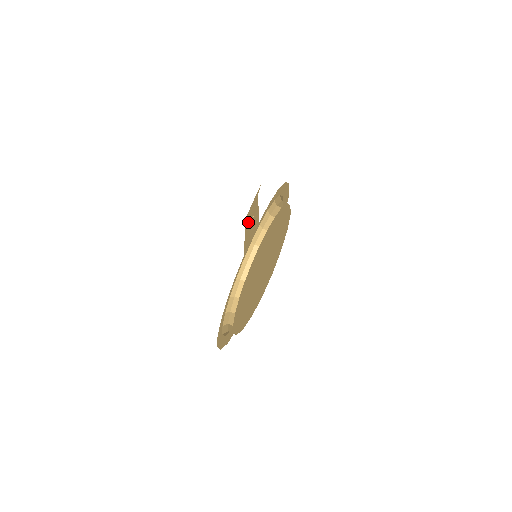
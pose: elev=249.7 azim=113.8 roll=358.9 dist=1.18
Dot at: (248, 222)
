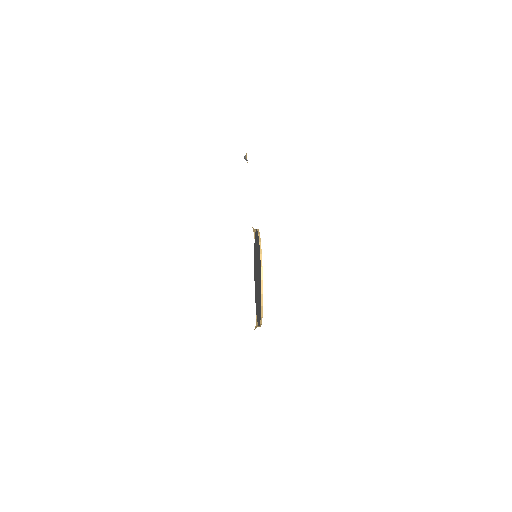
Dot at: (245, 158)
